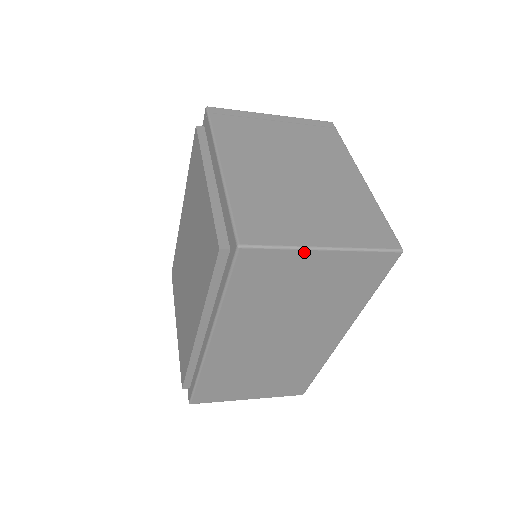
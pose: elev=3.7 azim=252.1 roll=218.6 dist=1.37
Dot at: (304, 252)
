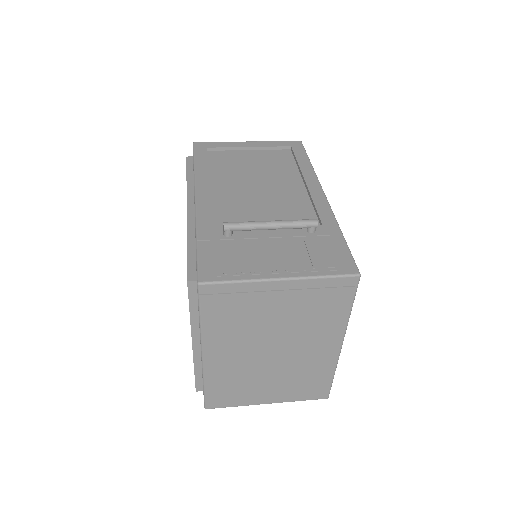
Dot at: occluded
